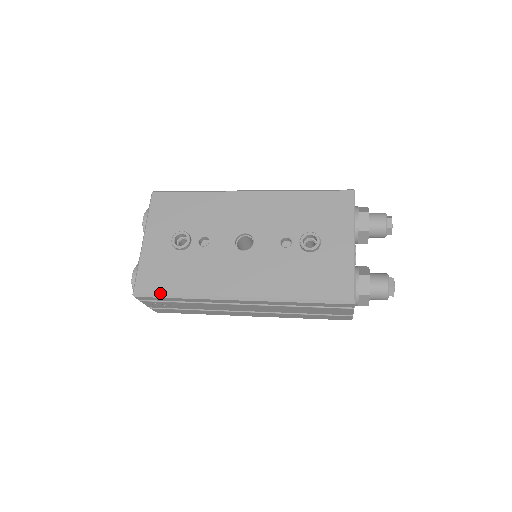
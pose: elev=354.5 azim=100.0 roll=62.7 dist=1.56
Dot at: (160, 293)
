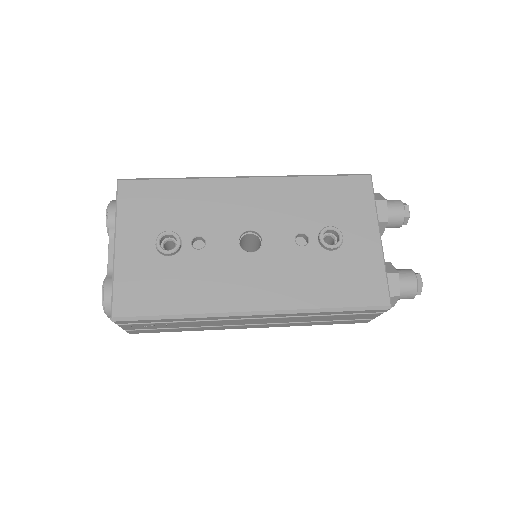
Dot at: (150, 314)
